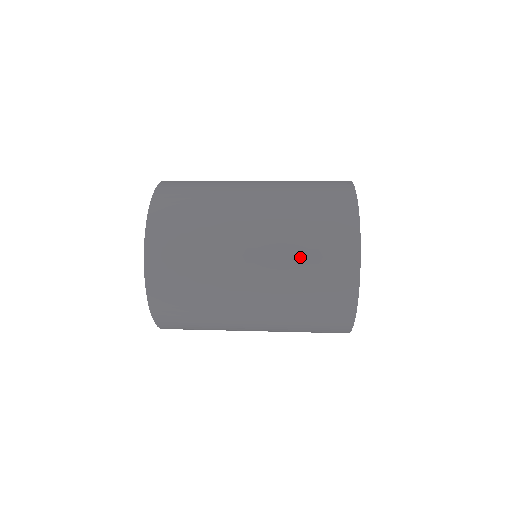
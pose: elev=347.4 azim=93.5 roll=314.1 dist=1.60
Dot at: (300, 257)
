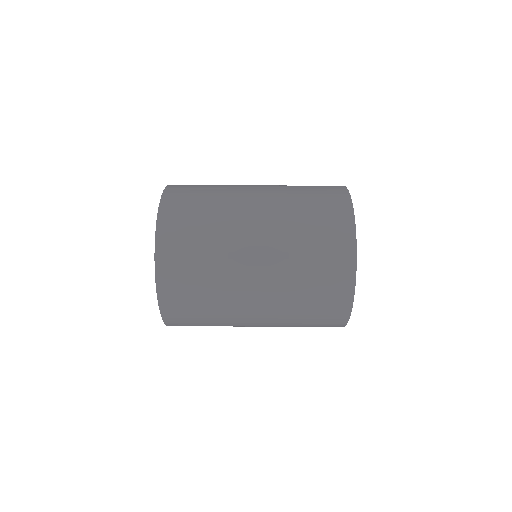
Dot at: (301, 253)
